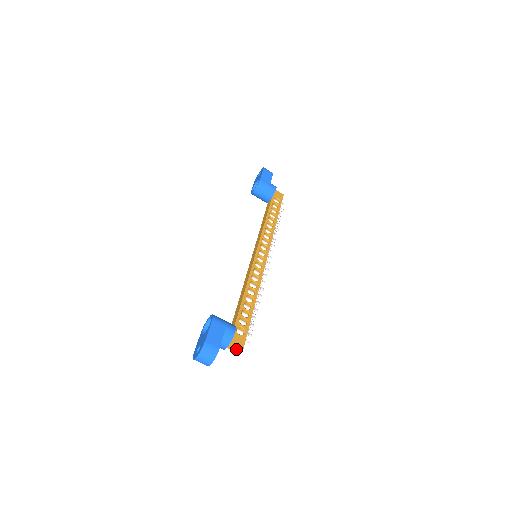
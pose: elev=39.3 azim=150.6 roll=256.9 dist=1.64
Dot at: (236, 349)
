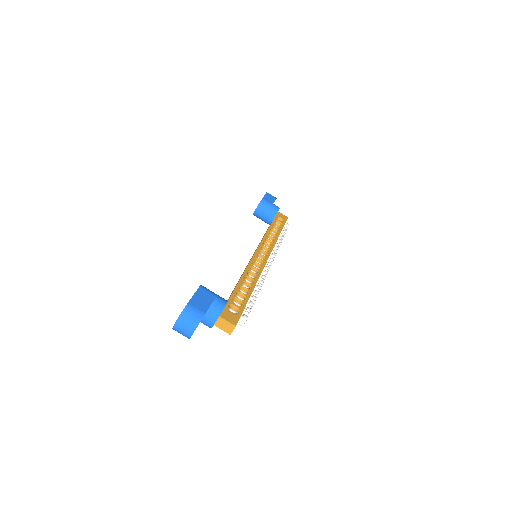
Dot at: (227, 327)
